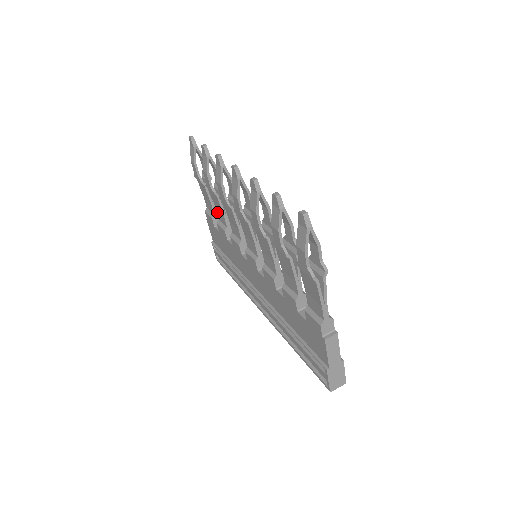
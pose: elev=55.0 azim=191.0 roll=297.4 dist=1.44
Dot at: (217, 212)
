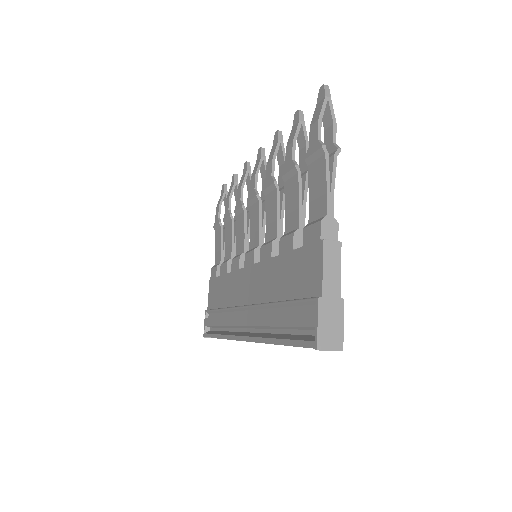
Dot at: (225, 251)
